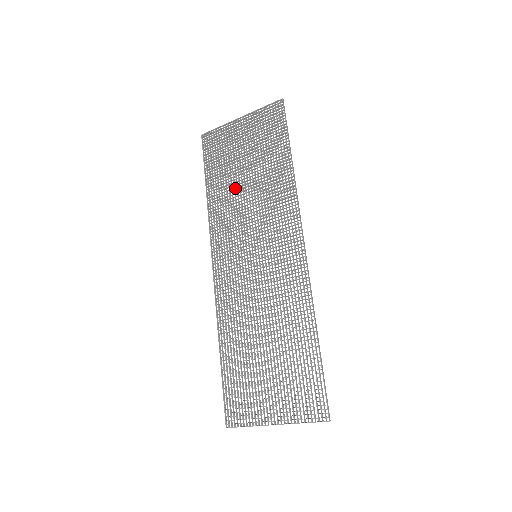
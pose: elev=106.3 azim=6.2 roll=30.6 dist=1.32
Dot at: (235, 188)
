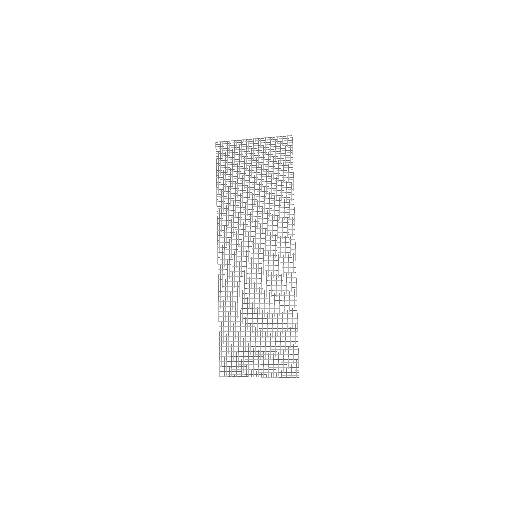
Dot at: (243, 197)
